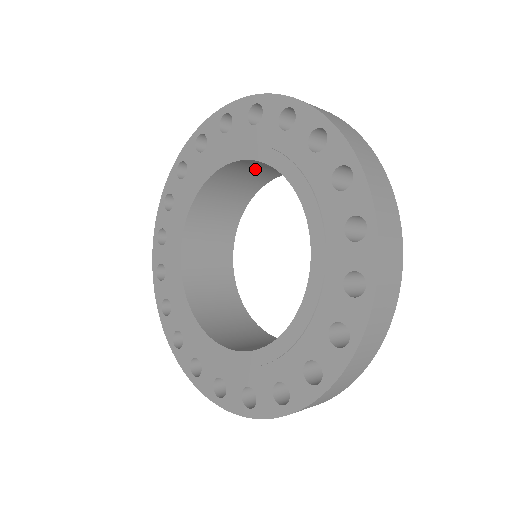
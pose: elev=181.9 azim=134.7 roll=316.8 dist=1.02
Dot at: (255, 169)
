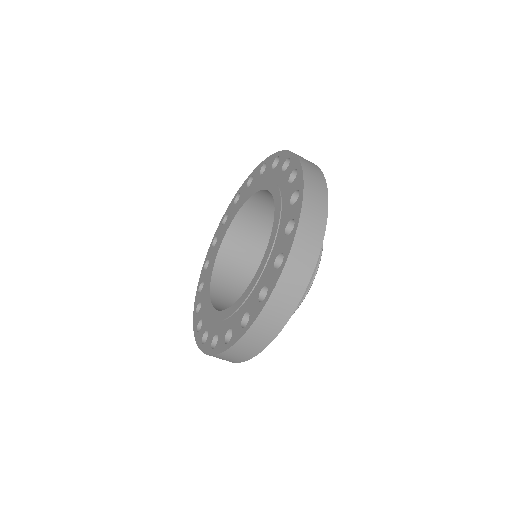
Dot at: occluded
